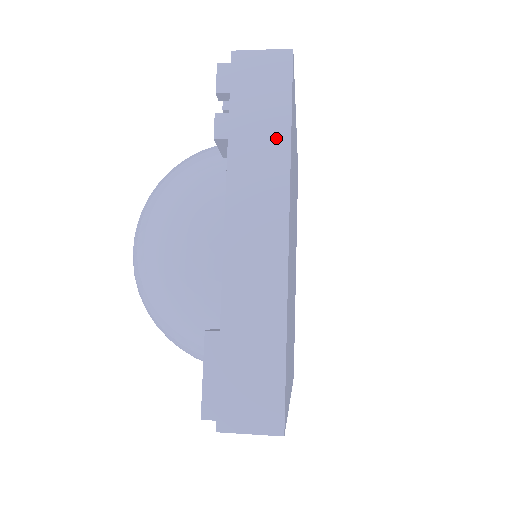
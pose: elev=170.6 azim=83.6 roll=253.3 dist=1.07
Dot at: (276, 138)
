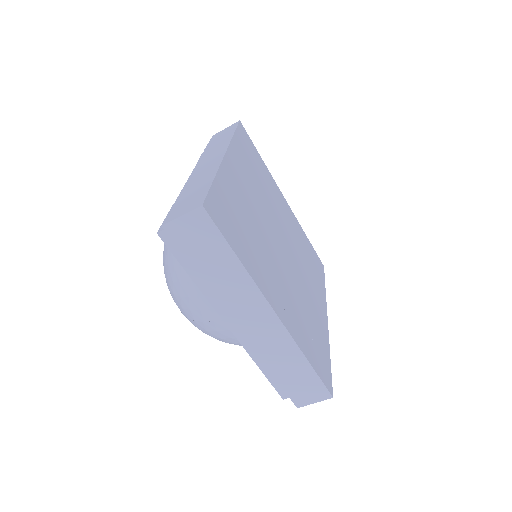
Dot at: (226, 139)
